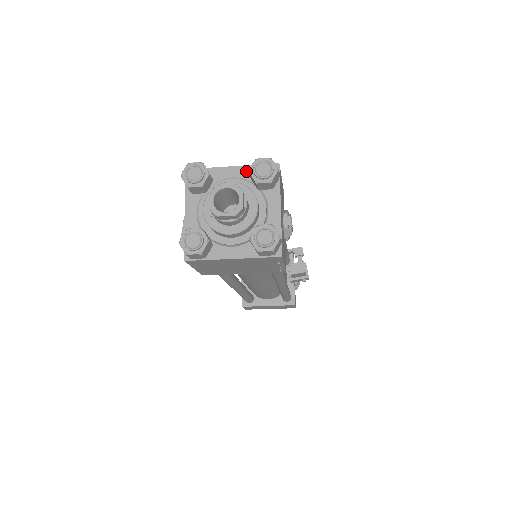
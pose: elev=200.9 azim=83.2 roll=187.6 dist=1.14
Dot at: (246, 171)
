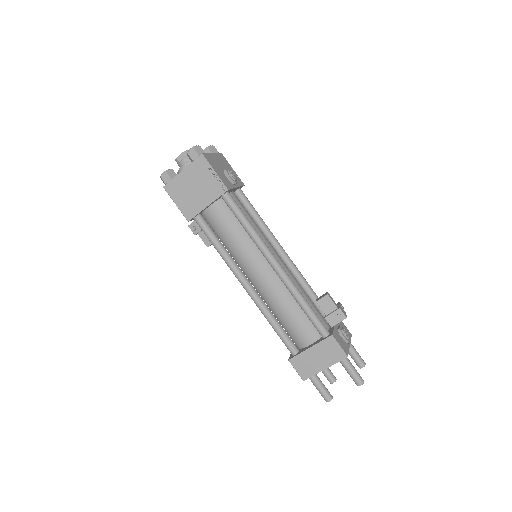
Dot at: occluded
